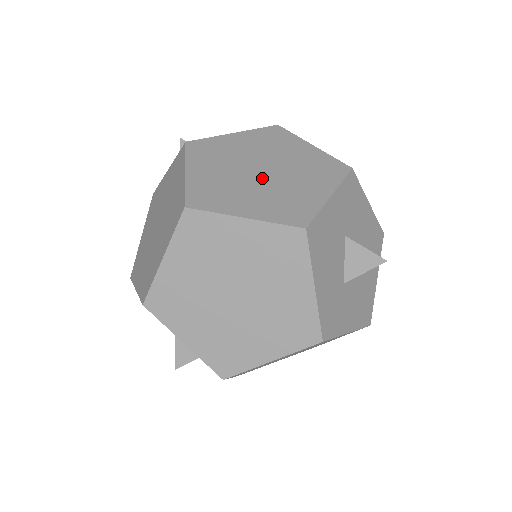
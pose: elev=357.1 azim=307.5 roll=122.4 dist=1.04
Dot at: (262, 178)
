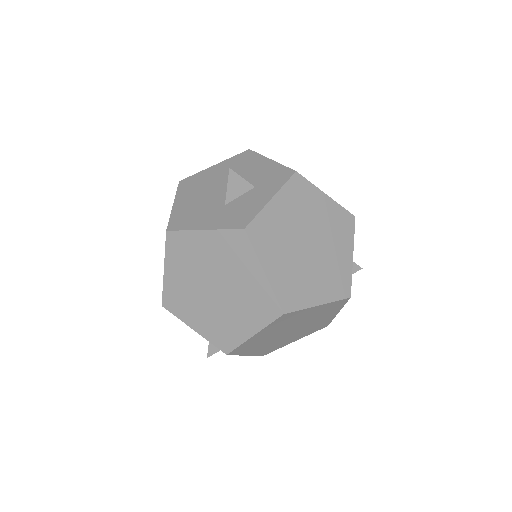
Dot at: occluded
